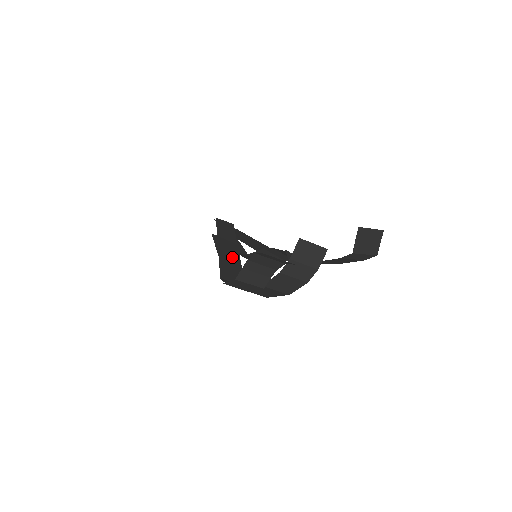
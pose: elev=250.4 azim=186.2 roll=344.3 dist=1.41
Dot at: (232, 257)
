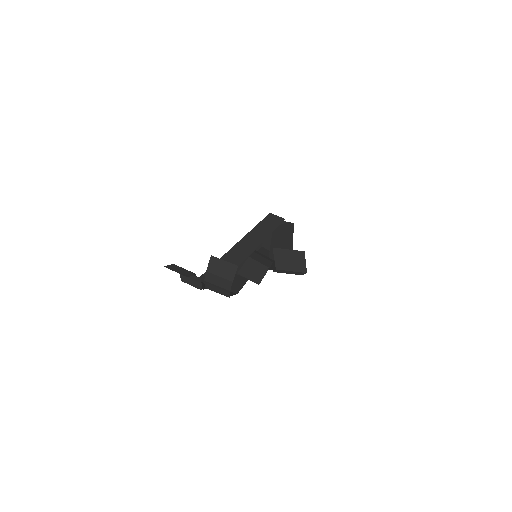
Dot at: (240, 255)
